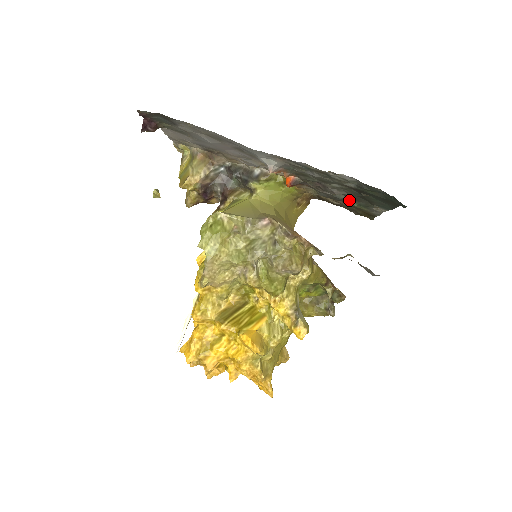
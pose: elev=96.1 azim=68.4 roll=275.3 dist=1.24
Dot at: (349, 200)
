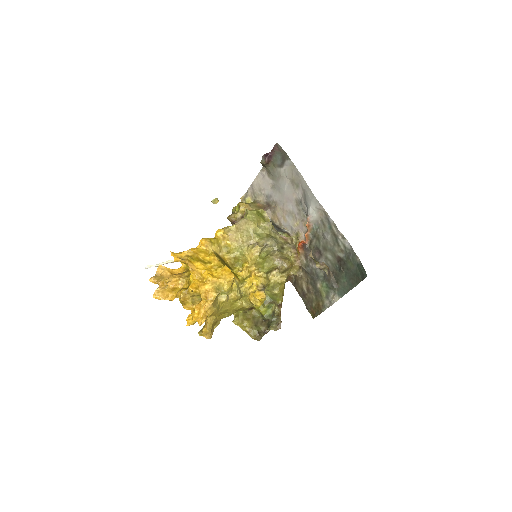
Dot at: (323, 279)
